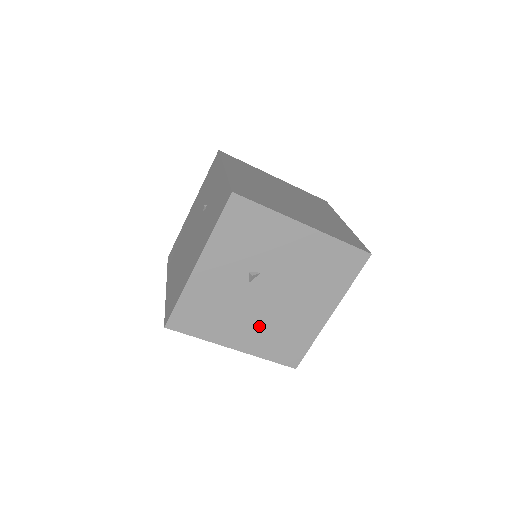
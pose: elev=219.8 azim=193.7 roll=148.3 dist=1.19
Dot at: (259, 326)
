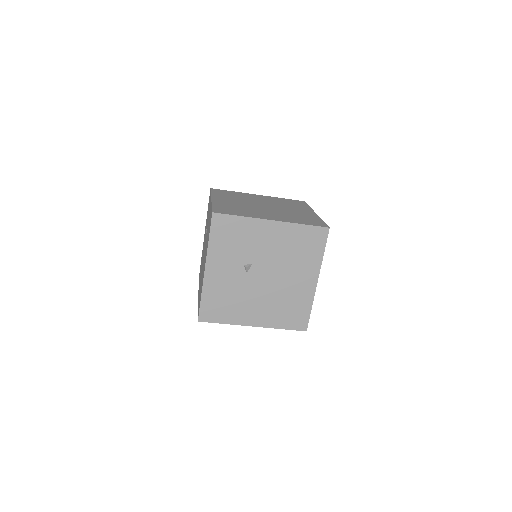
Dot at: (266, 304)
